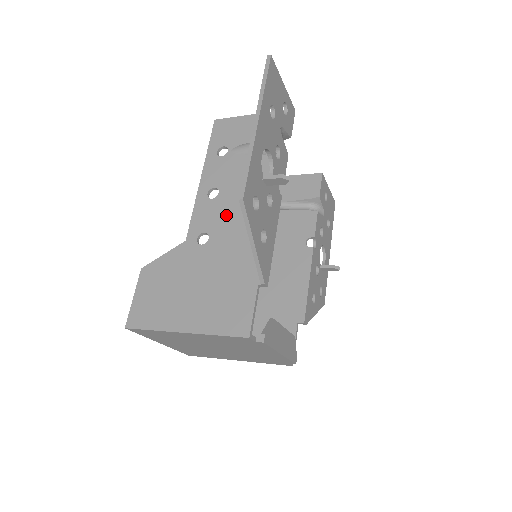
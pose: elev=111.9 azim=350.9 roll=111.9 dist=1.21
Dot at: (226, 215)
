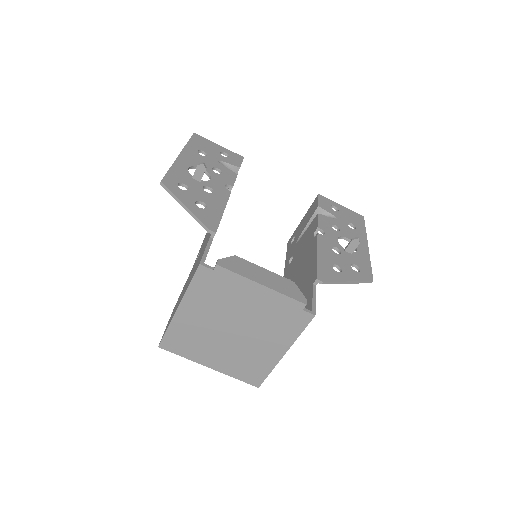
Dot at: occluded
